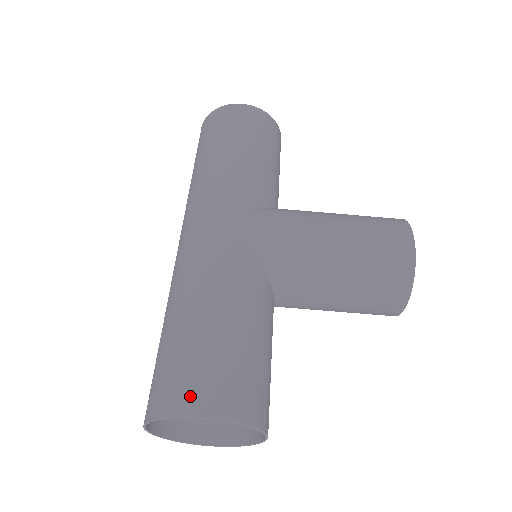
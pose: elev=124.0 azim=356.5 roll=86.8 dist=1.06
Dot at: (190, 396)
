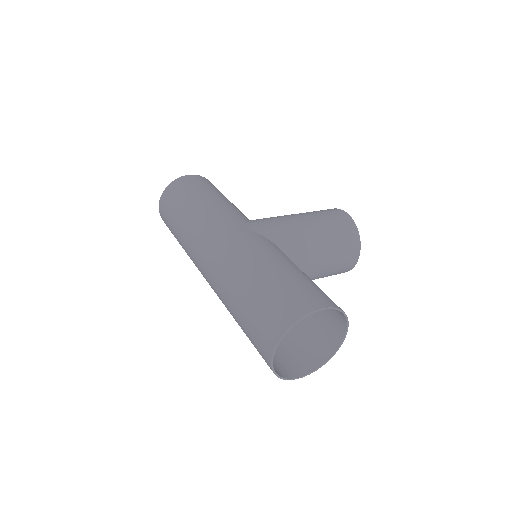
Dot at: (303, 303)
